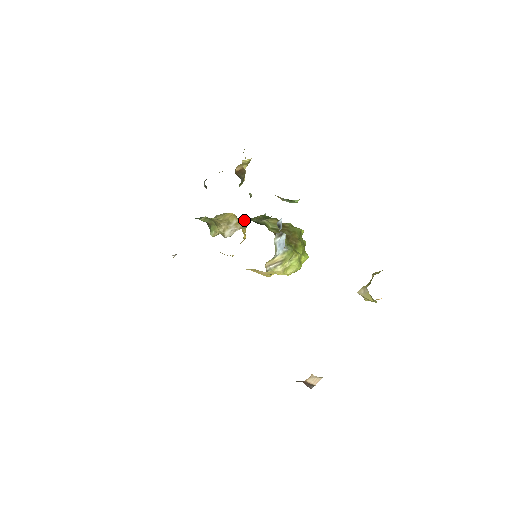
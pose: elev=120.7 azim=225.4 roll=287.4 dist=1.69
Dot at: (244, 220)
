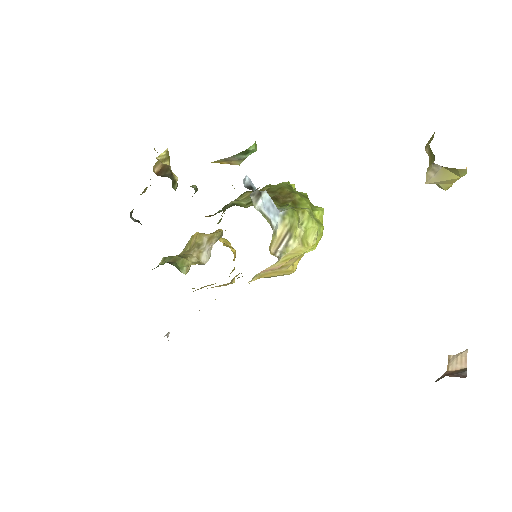
Dot at: (217, 231)
